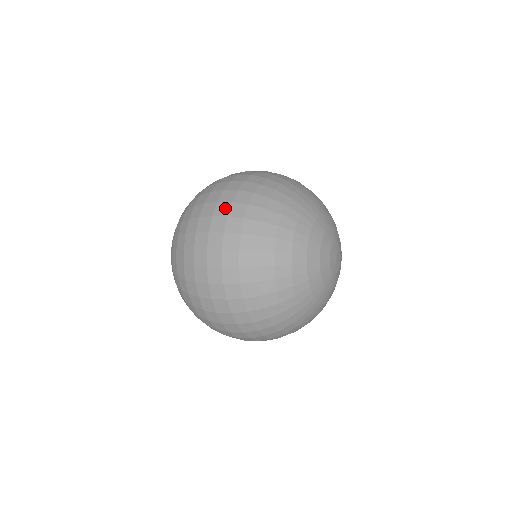
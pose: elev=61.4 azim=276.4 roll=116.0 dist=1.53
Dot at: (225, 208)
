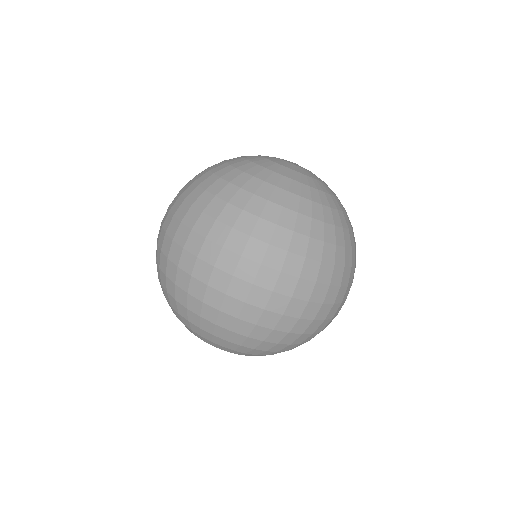
Dot at: occluded
